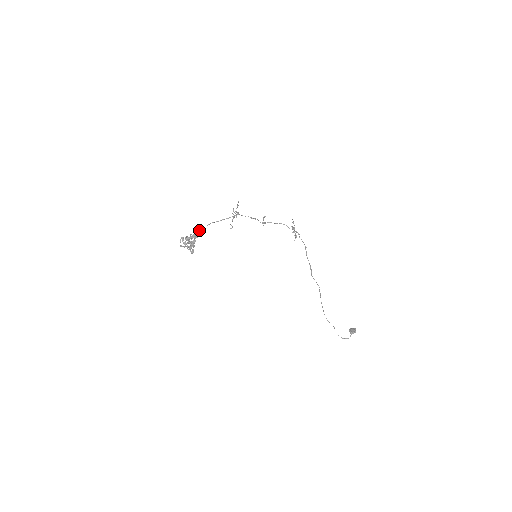
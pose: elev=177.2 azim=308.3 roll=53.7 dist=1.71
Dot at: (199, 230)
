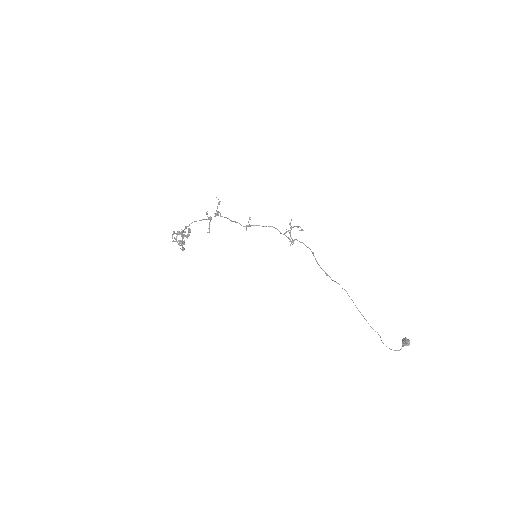
Dot at: (185, 227)
